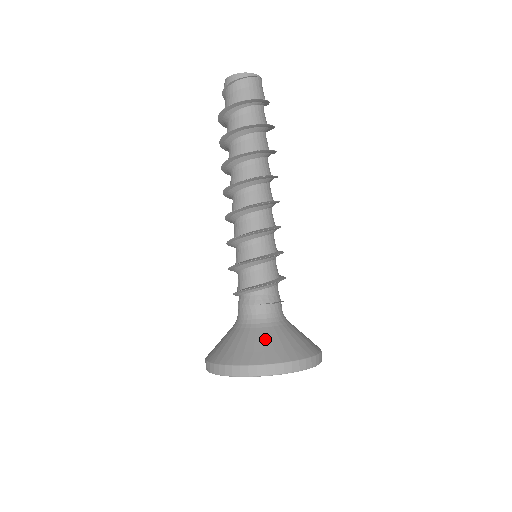
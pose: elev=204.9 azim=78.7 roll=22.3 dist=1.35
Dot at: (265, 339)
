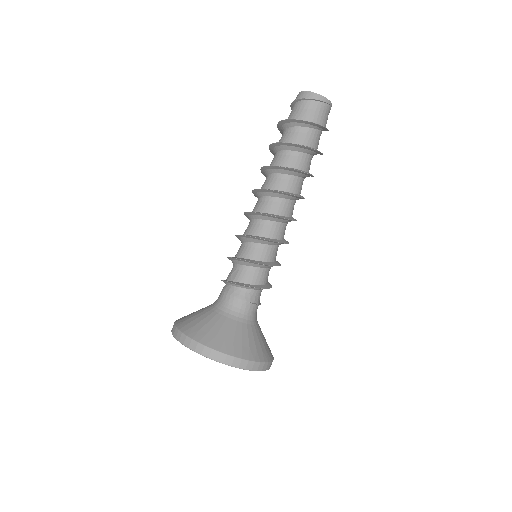
Dot at: (244, 335)
